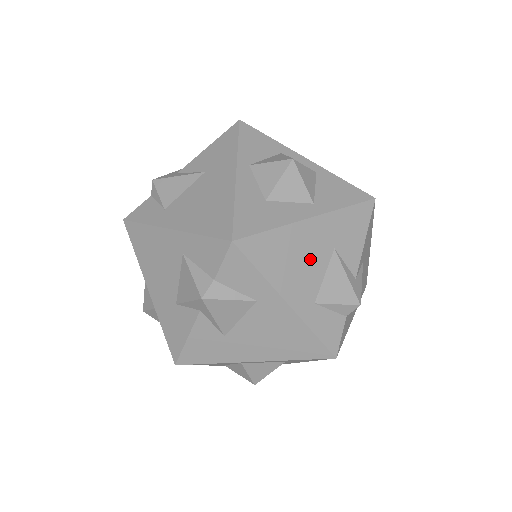
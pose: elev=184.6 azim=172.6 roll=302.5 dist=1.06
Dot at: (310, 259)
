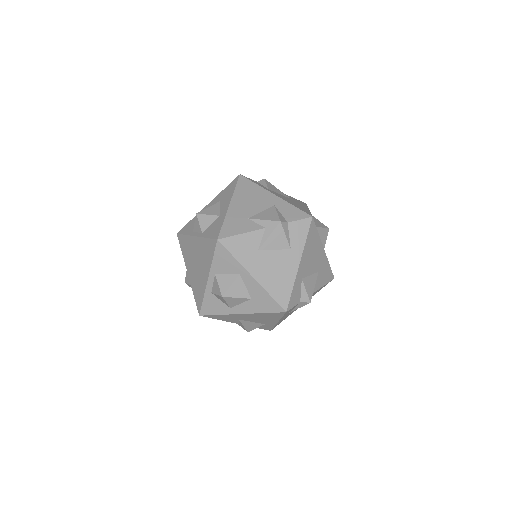
Dot at: (314, 262)
